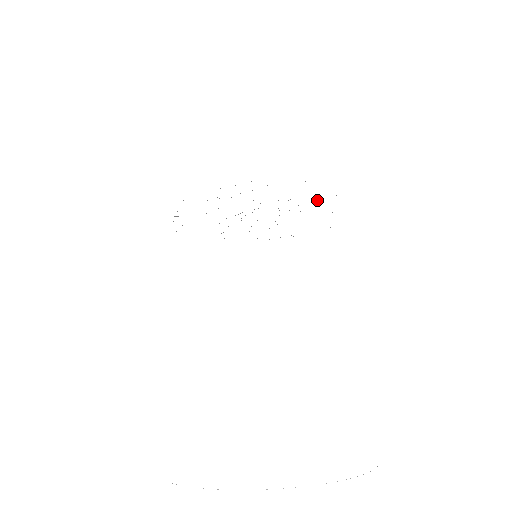
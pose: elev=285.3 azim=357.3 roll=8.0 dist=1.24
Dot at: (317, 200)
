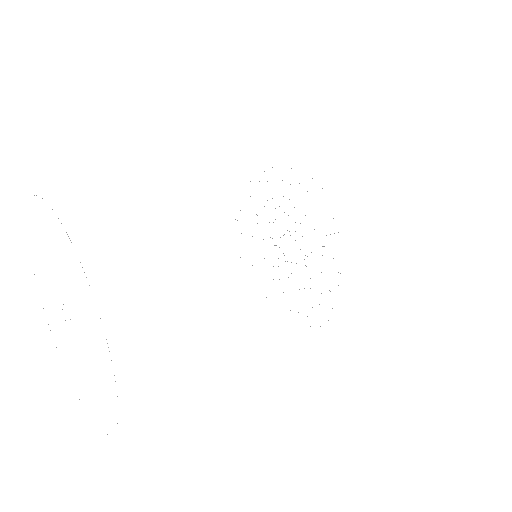
Dot at: occluded
